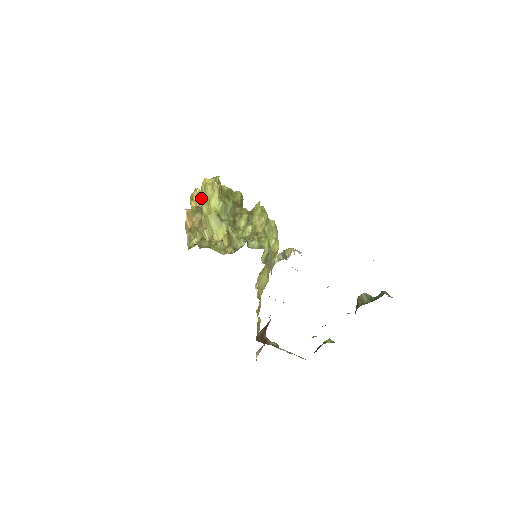
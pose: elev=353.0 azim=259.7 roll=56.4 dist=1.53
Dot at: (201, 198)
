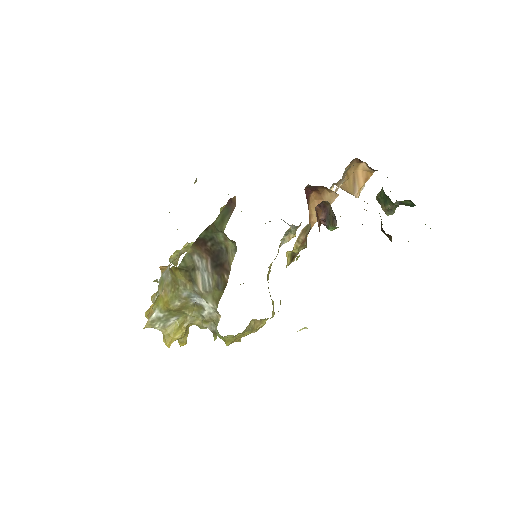
Dot at: occluded
